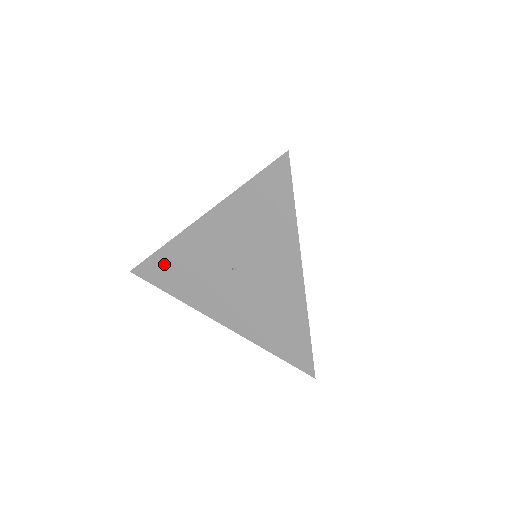
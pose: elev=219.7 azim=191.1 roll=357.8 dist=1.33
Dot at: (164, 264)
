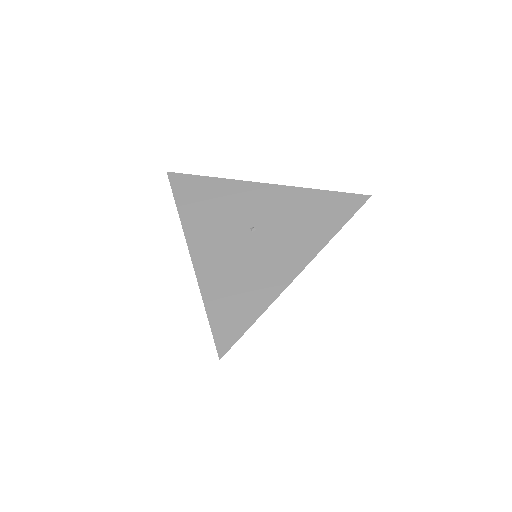
Dot at: (201, 187)
